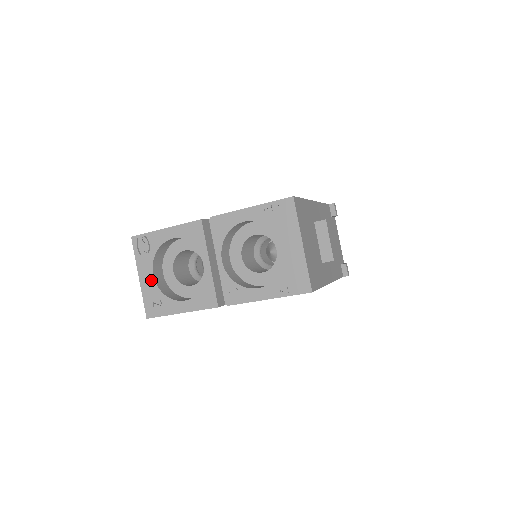
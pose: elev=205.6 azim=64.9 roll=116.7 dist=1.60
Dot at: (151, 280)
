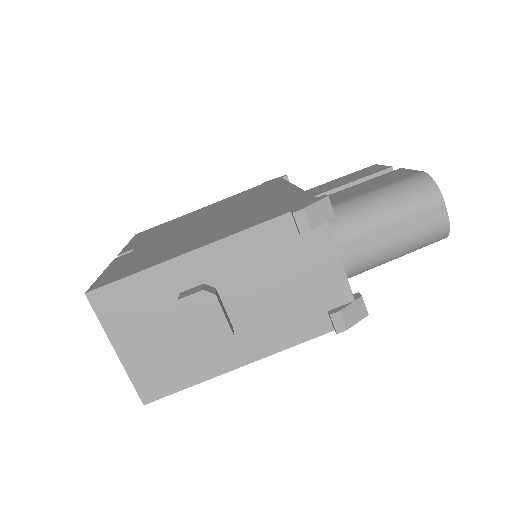
Dot at: occluded
